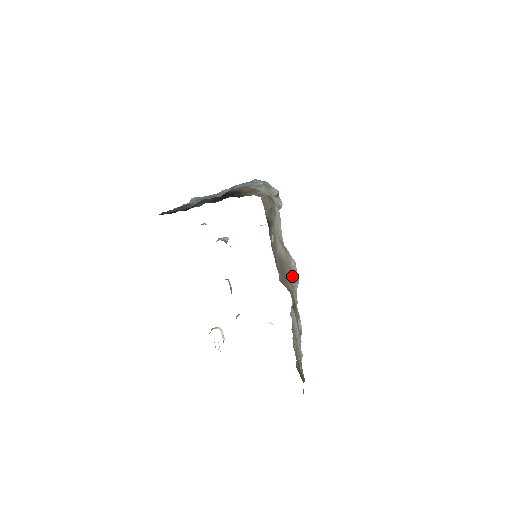
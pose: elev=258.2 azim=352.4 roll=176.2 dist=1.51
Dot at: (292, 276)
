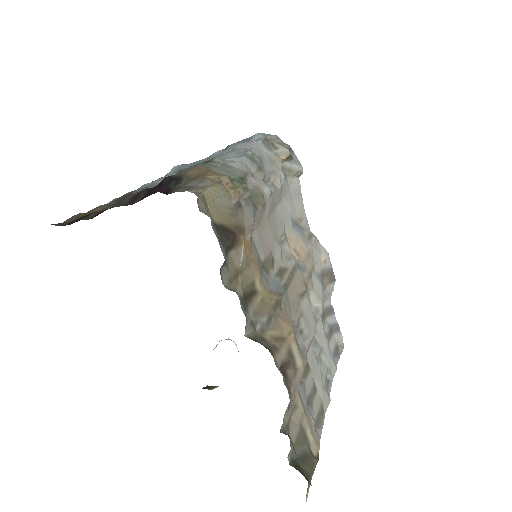
Dot at: (314, 283)
